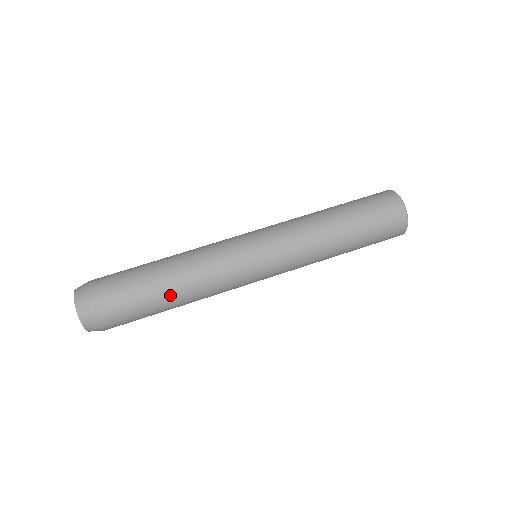
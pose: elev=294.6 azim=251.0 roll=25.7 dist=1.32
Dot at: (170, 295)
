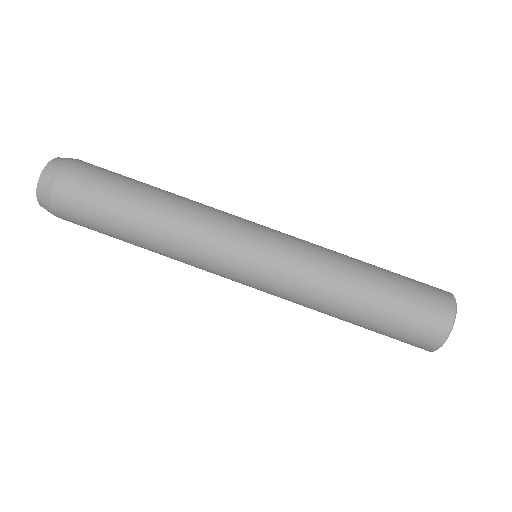
Dot at: (136, 237)
